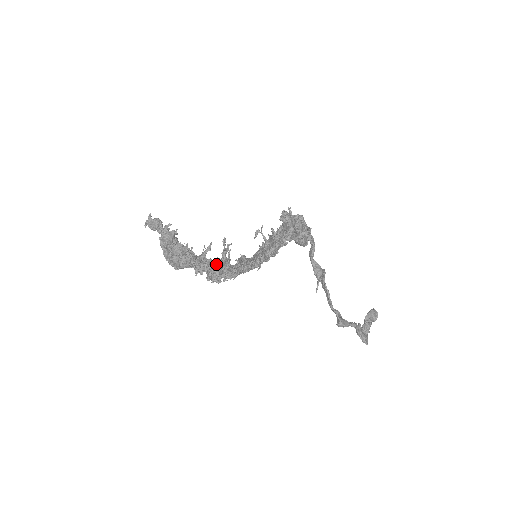
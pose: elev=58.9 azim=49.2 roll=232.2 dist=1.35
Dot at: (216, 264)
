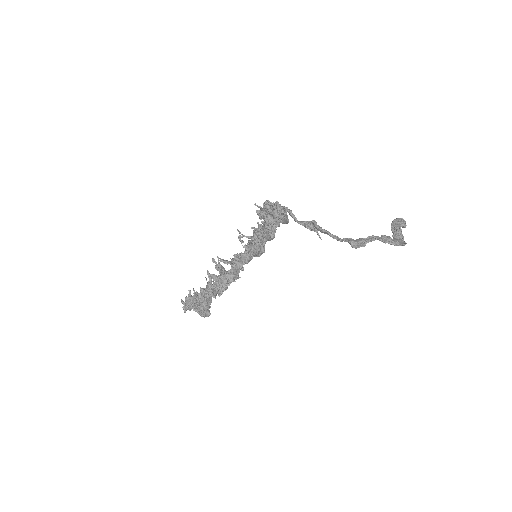
Dot at: occluded
